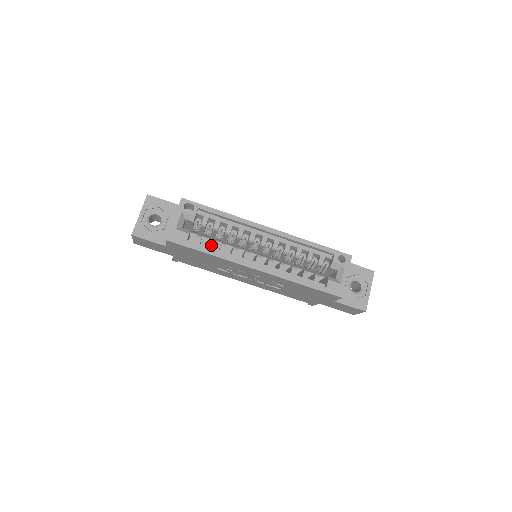
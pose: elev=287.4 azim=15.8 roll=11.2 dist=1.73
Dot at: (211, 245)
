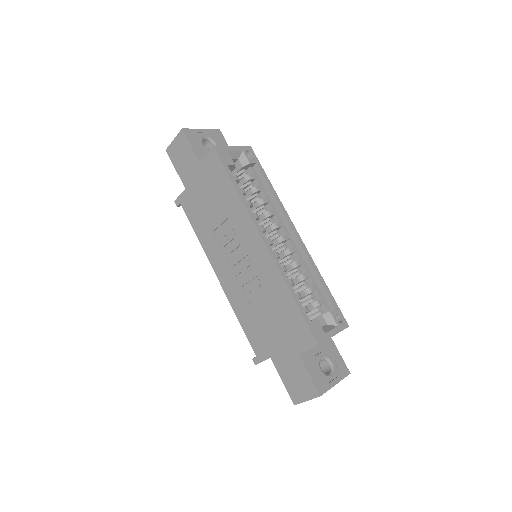
Dot at: occluded
